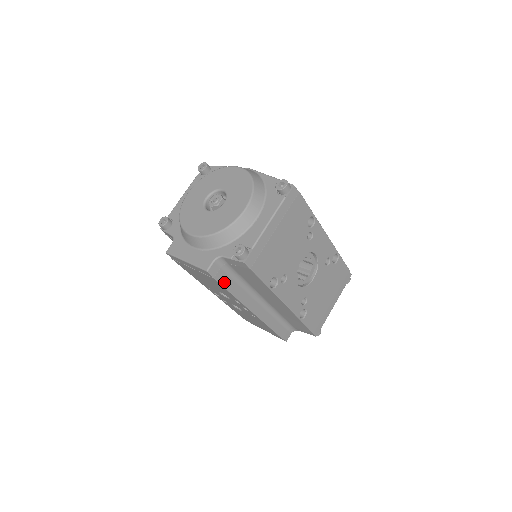
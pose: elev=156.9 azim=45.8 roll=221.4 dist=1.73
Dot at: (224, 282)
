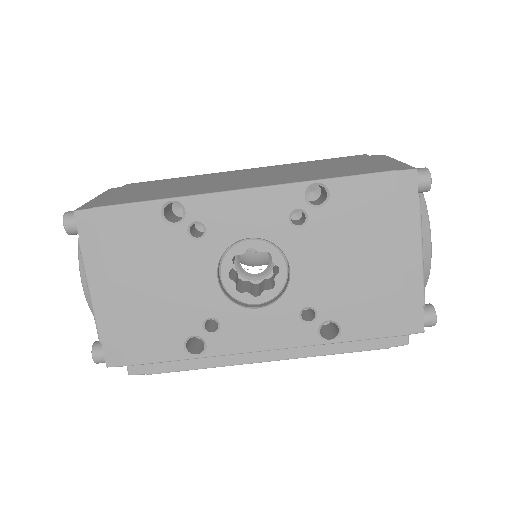
Dot at: (168, 367)
